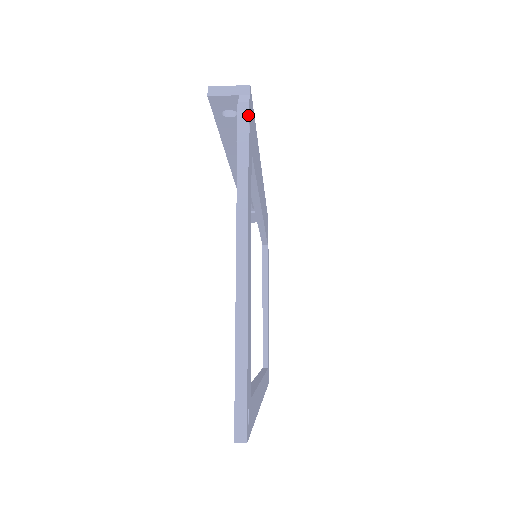
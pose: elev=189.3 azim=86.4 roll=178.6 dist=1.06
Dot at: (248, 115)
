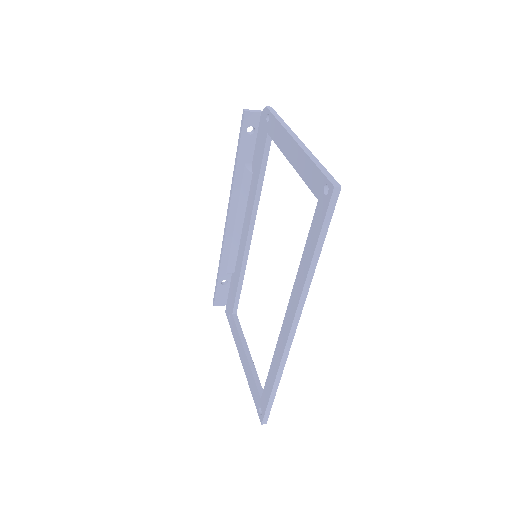
Dot at: (273, 109)
